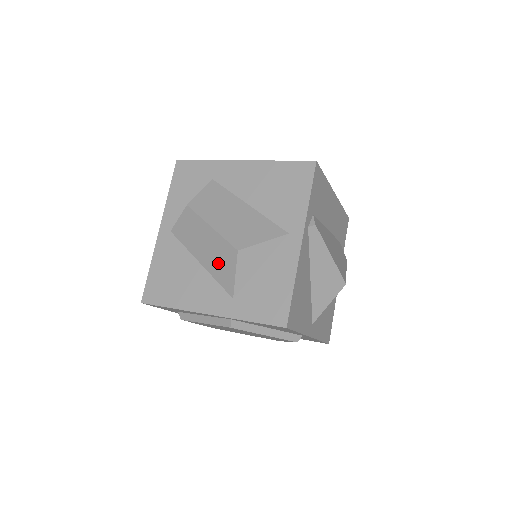
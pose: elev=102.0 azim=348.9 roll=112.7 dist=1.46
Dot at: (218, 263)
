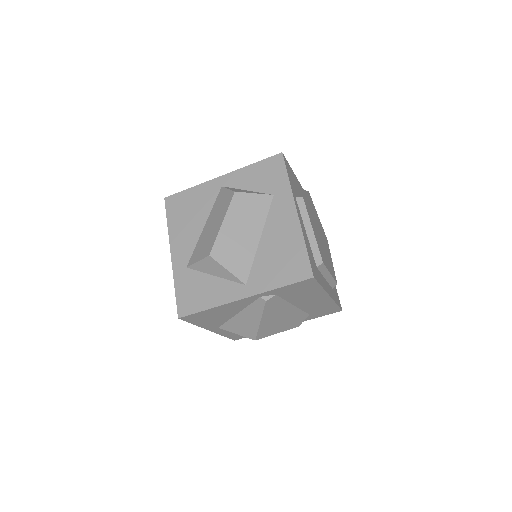
Dot at: (204, 242)
